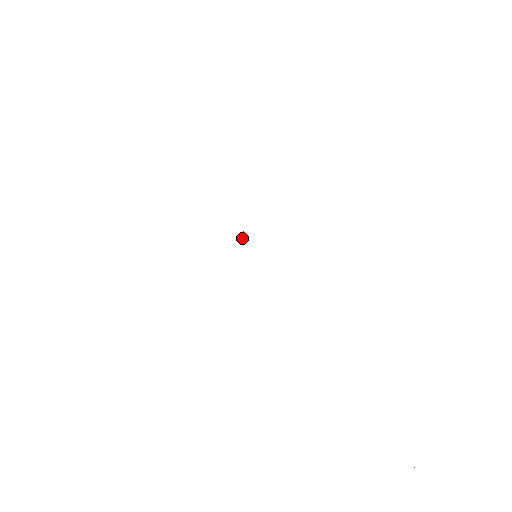
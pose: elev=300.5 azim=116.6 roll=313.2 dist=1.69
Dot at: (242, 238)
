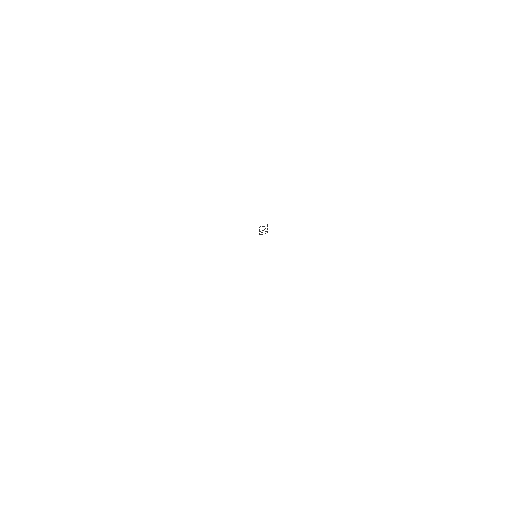
Dot at: occluded
